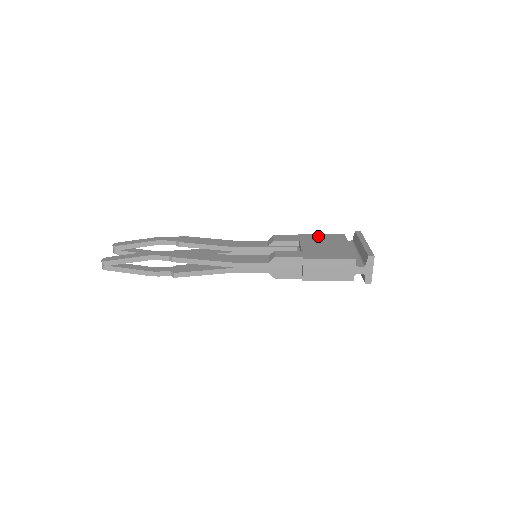
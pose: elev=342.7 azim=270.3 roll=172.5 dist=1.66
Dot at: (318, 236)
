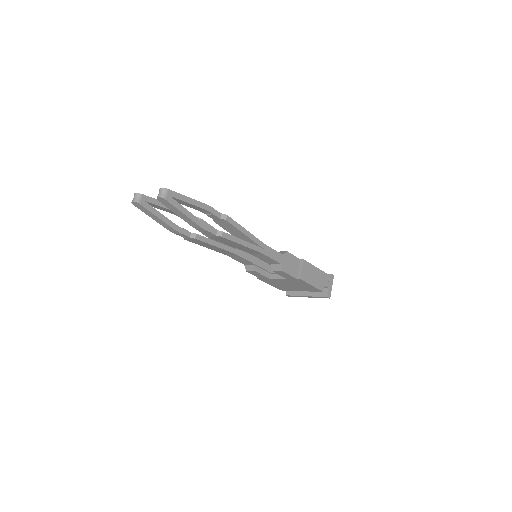
Dot at: occluded
